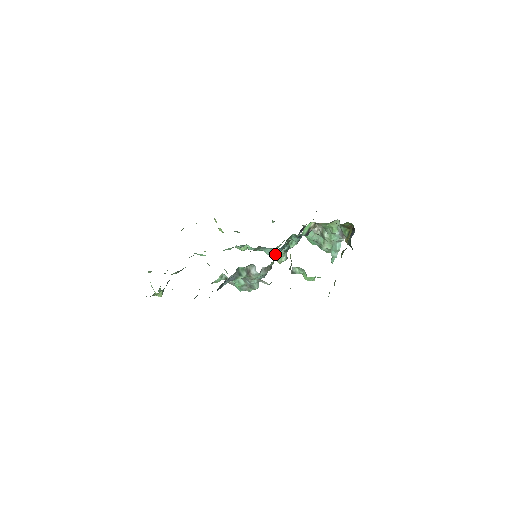
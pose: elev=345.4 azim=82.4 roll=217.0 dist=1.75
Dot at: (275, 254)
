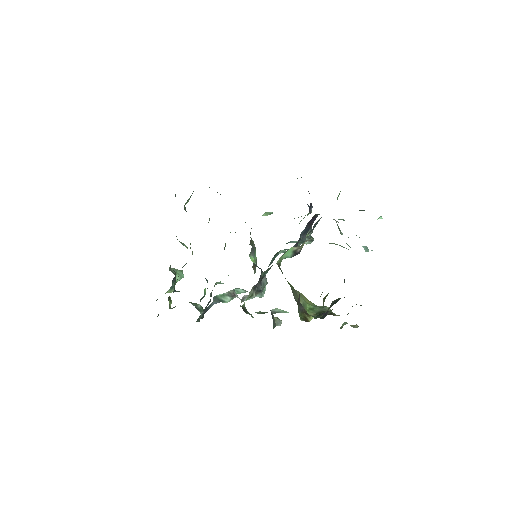
Dot at: occluded
